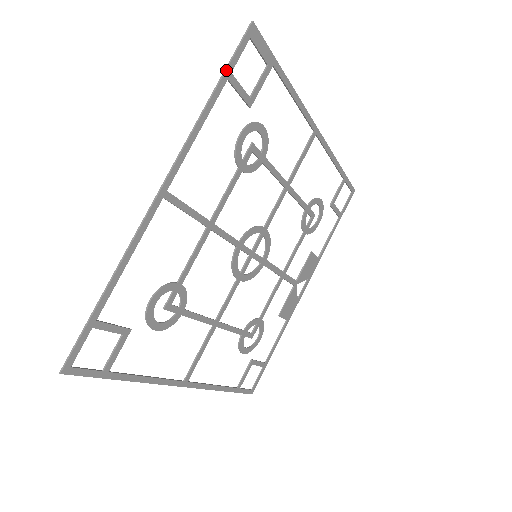
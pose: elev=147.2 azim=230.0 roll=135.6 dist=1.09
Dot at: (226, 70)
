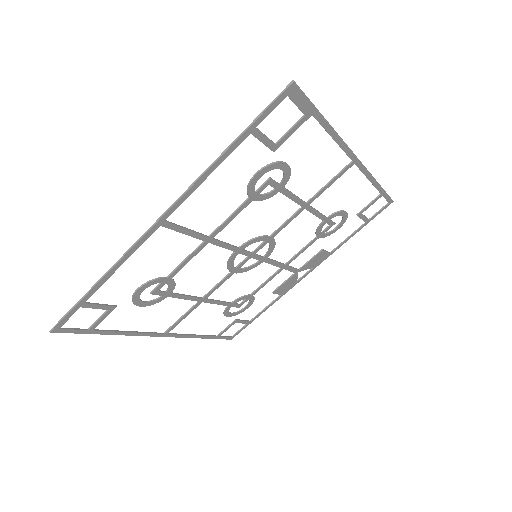
Dot at: (250, 126)
